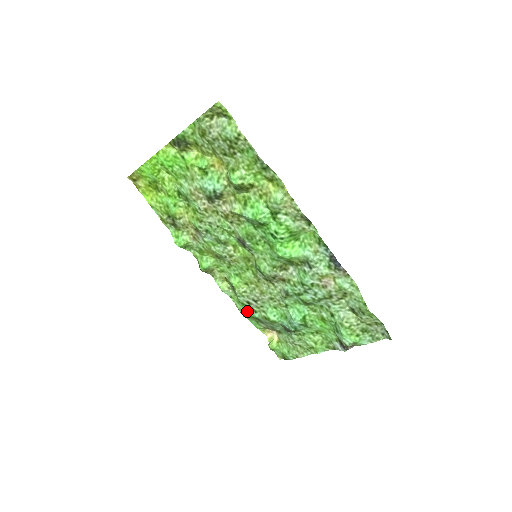
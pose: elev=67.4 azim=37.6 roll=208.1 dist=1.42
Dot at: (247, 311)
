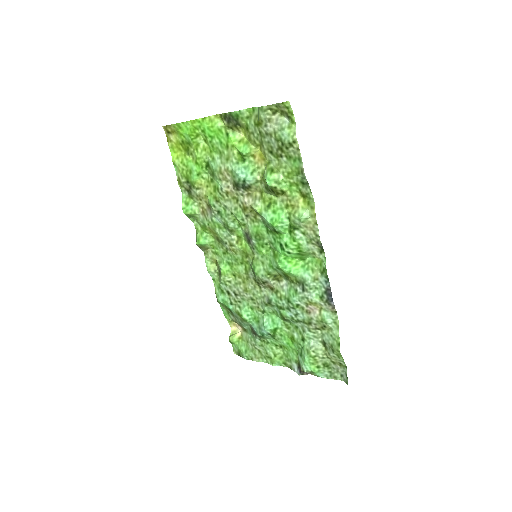
Dot at: (223, 299)
